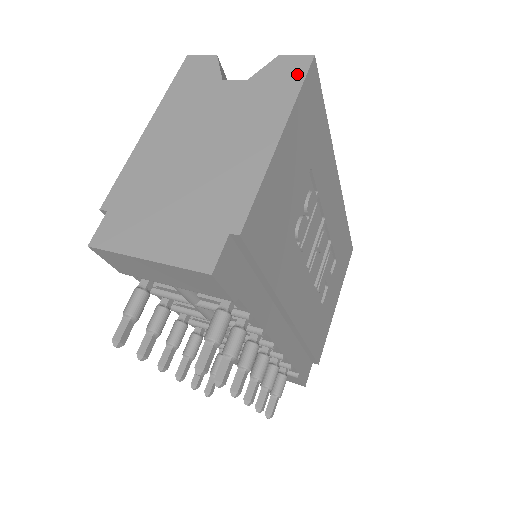
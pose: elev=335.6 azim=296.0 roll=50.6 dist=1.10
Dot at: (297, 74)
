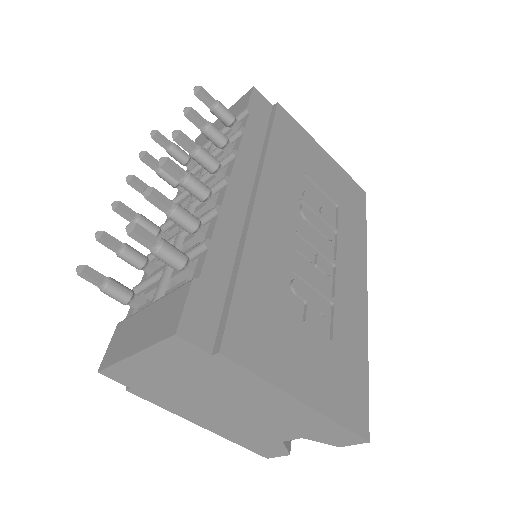
Dot at: occluded
